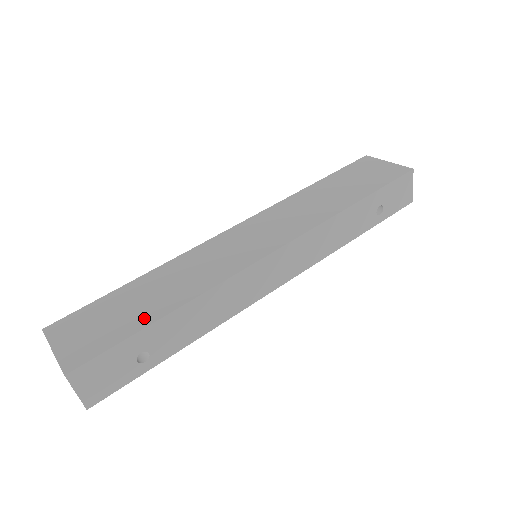
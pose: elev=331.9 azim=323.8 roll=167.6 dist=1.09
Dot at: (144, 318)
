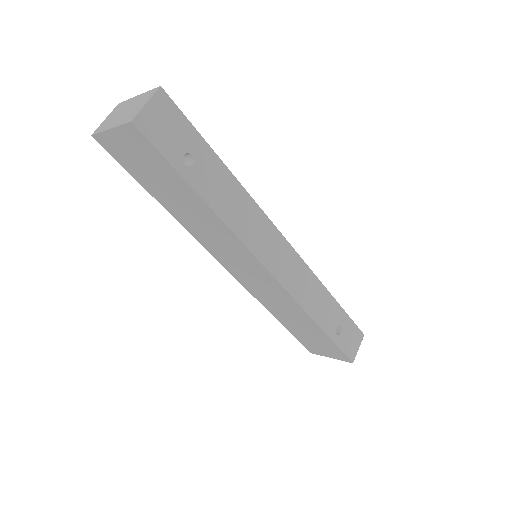
Dot at: occluded
